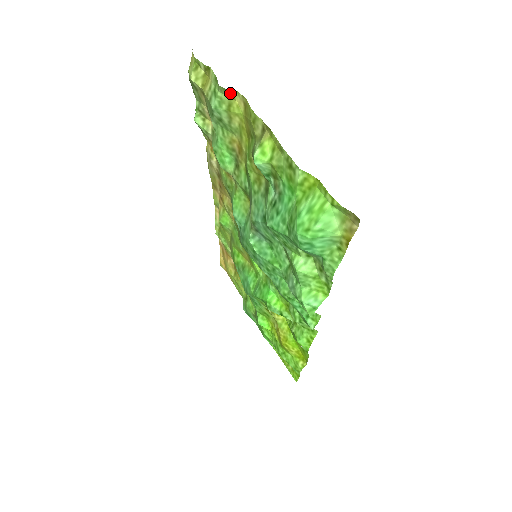
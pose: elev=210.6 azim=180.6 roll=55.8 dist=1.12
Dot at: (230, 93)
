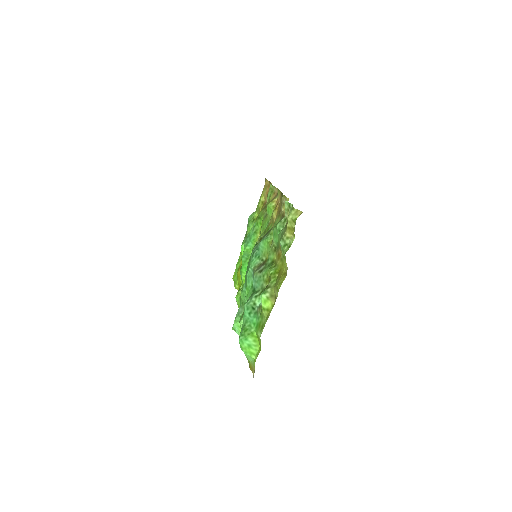
Dot at: occluded
